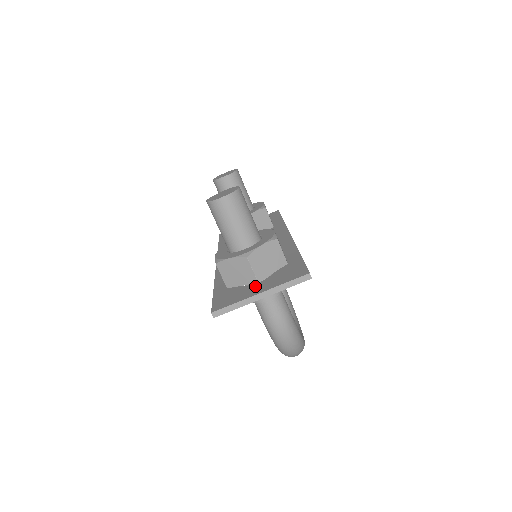
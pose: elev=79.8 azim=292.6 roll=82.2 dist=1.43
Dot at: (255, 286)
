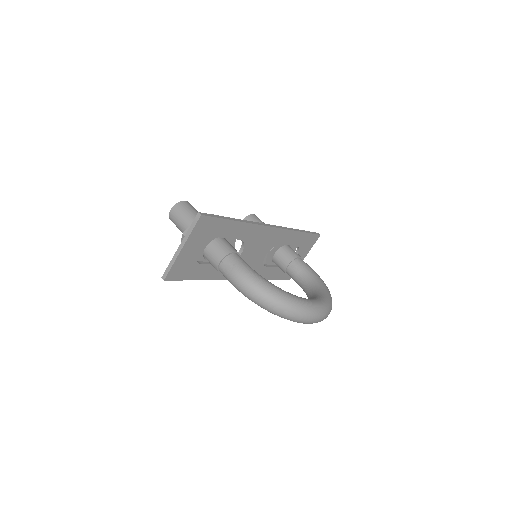
Dot at: occluded
